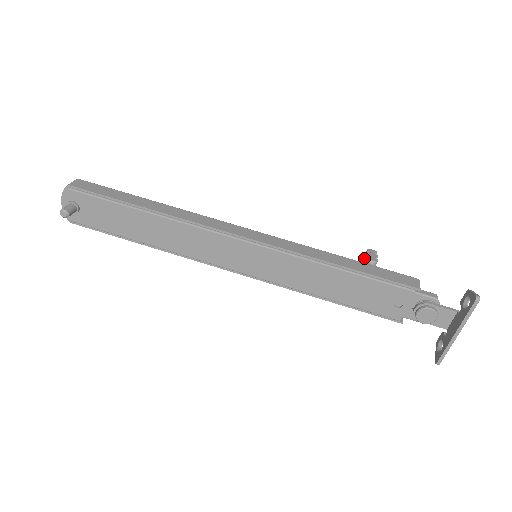
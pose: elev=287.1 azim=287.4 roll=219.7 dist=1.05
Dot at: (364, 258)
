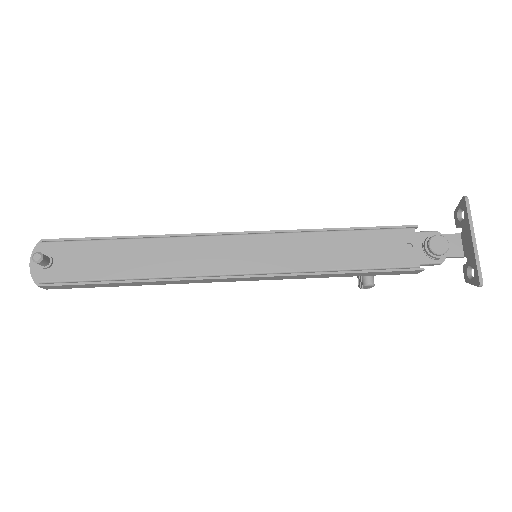
Dot at: occluded
